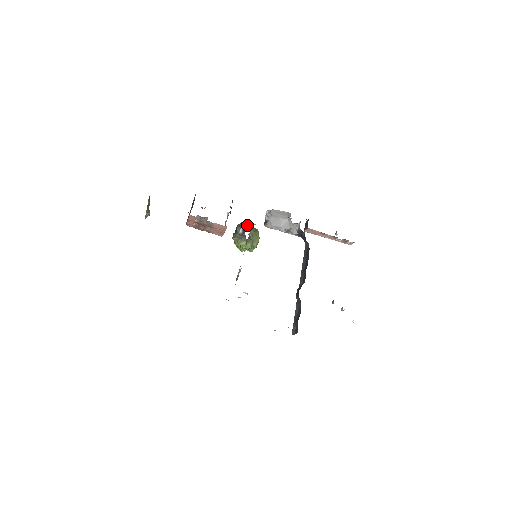
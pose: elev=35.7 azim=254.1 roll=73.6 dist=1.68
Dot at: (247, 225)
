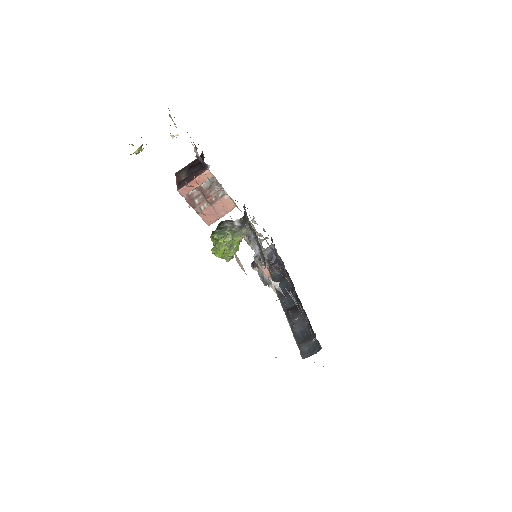
Dot at: occluded
